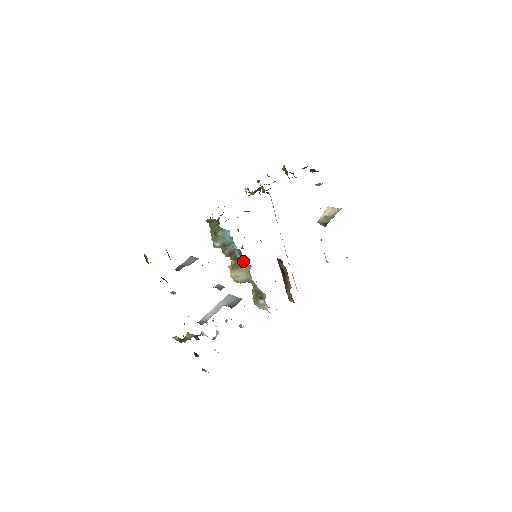
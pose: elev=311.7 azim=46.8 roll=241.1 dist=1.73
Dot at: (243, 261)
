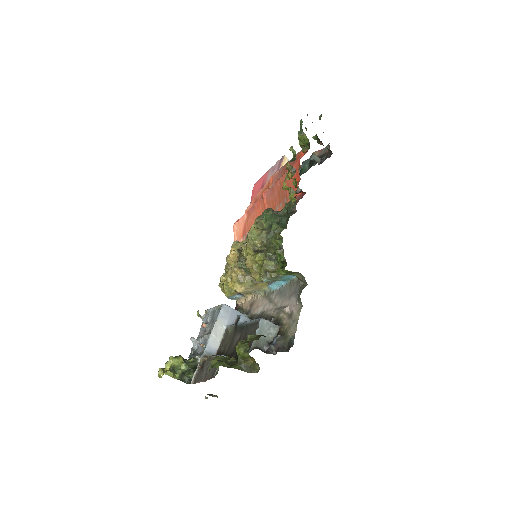
Dot at: occluded
